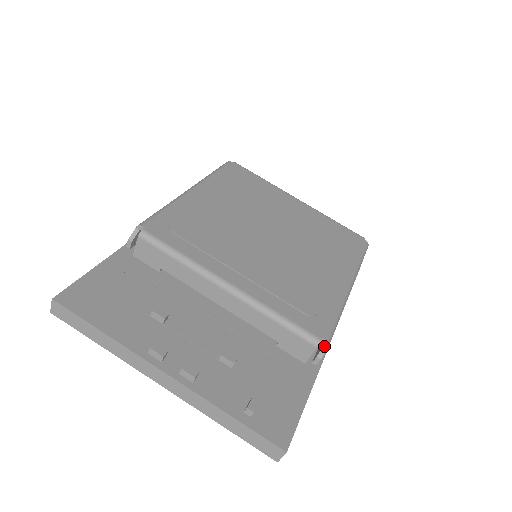
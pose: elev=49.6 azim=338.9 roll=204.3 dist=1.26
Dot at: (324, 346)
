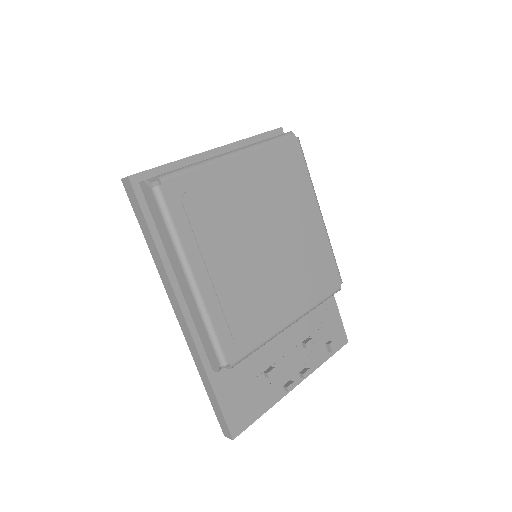
Dot at: occluded
